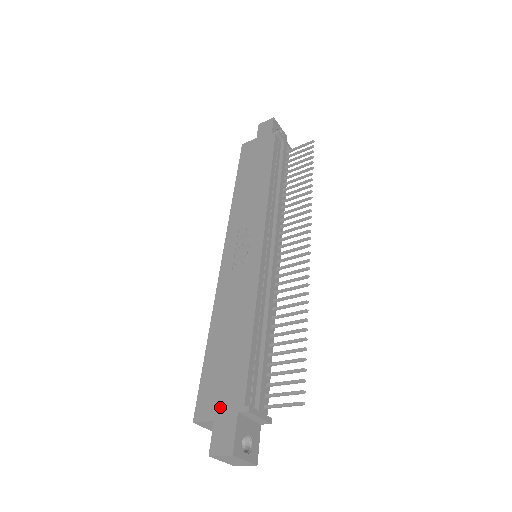
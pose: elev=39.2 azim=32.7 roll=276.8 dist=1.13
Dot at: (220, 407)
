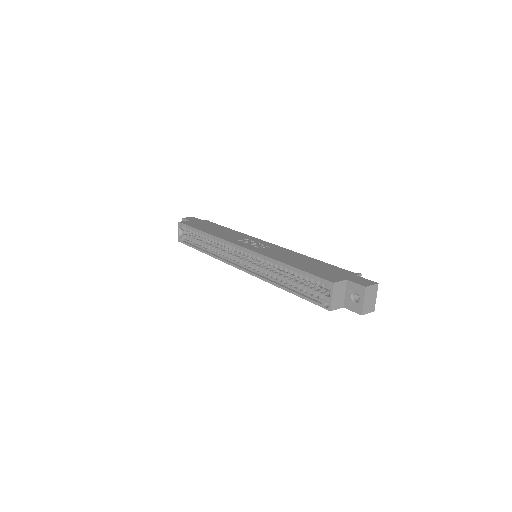
Dot at: (342, 276)
